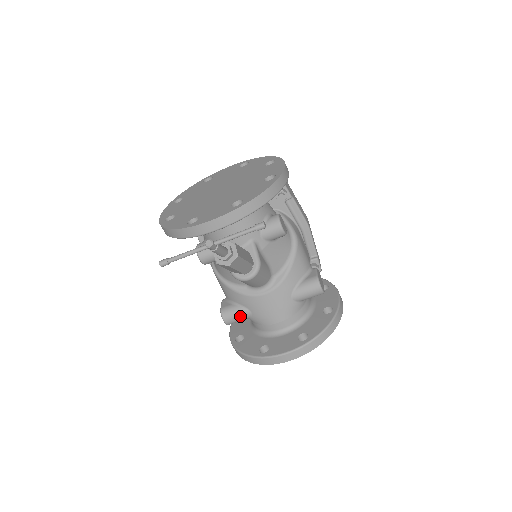
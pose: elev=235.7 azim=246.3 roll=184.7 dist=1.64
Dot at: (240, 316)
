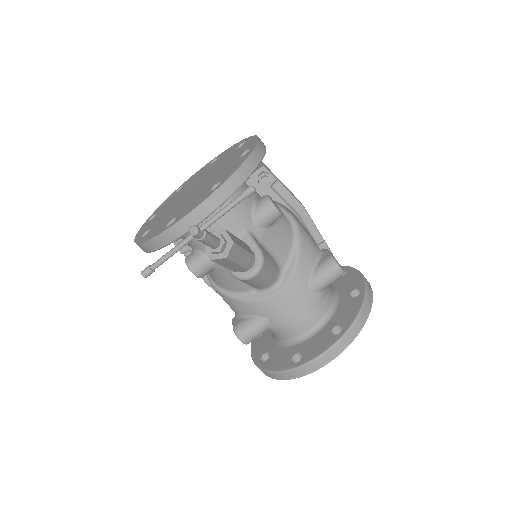
Dot at: (257, 329)
